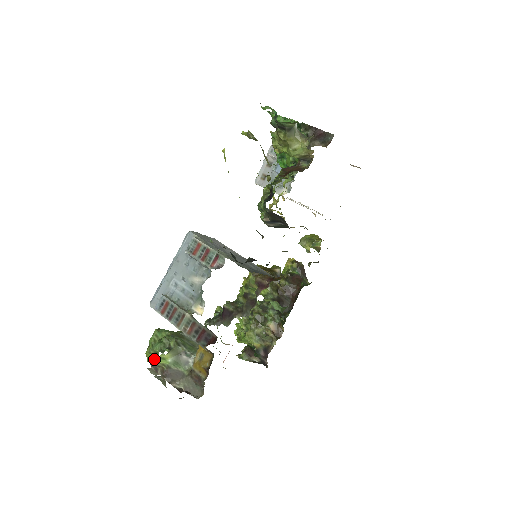
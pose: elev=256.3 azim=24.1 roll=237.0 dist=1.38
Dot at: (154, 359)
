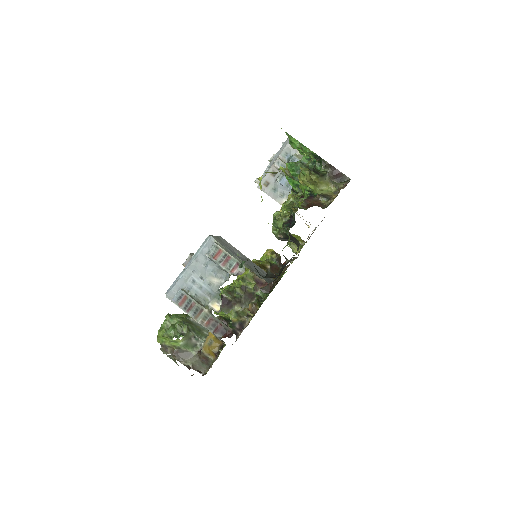
Dot at: (166, 341)
